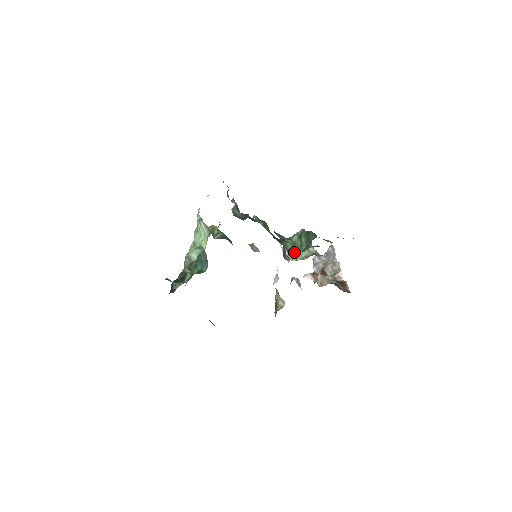
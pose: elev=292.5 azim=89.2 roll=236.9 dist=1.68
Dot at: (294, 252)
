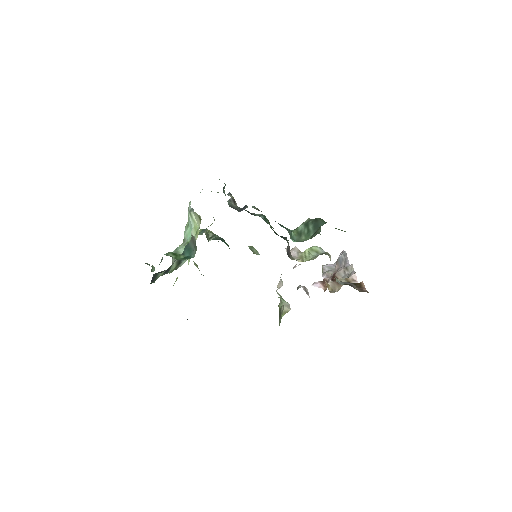
Dot at: (300, 240)
